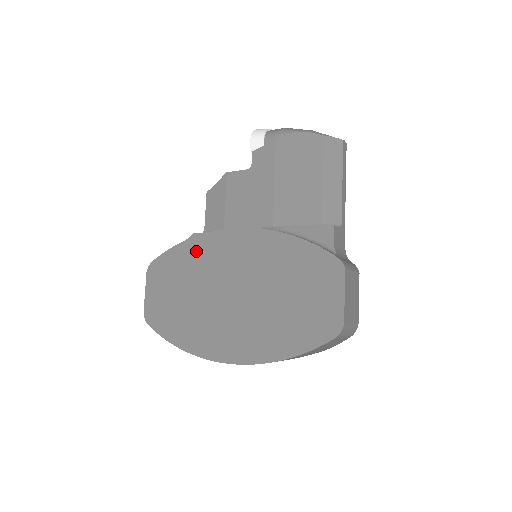
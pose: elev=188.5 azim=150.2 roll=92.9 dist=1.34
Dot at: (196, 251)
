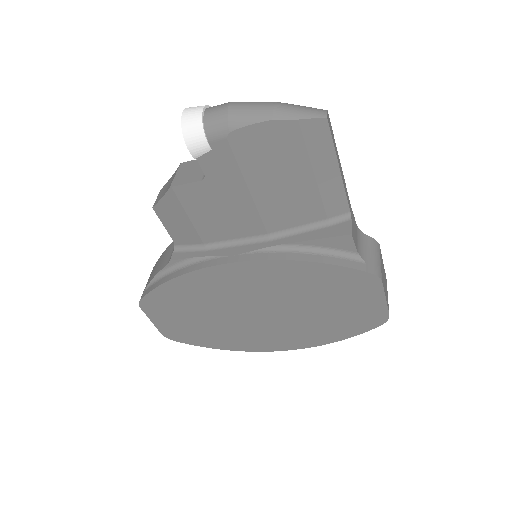
Dot at: (193, 286)
